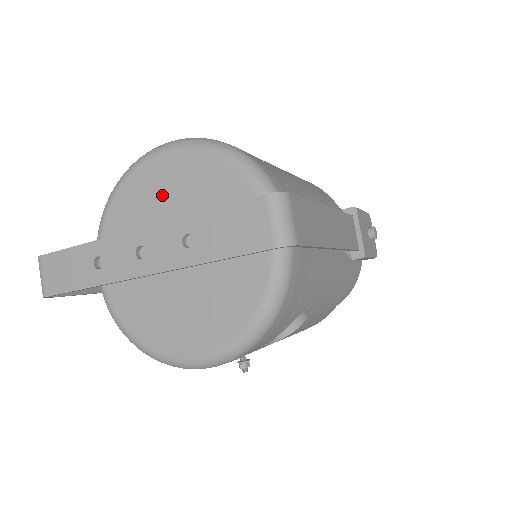
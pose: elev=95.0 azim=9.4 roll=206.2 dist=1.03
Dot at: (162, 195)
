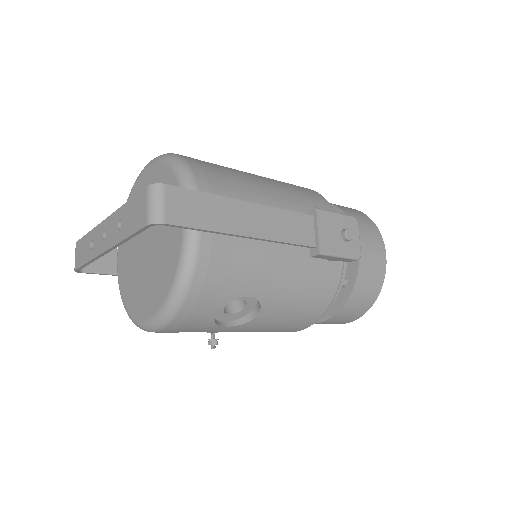
Dot at: occluded
